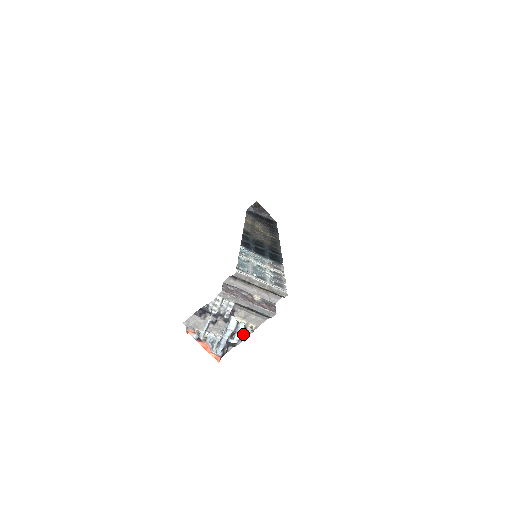
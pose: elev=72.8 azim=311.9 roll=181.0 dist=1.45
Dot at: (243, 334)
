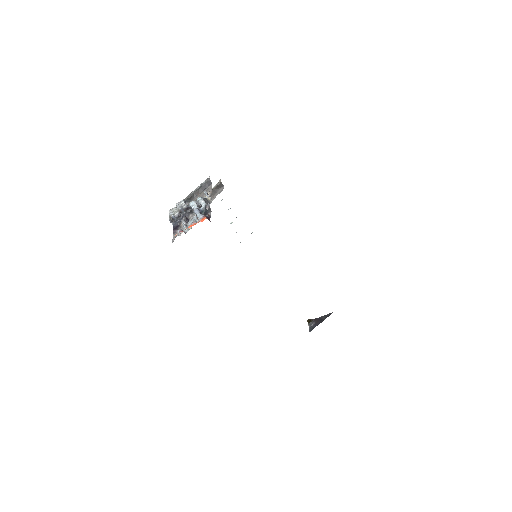
Dot at: (206, 200)
